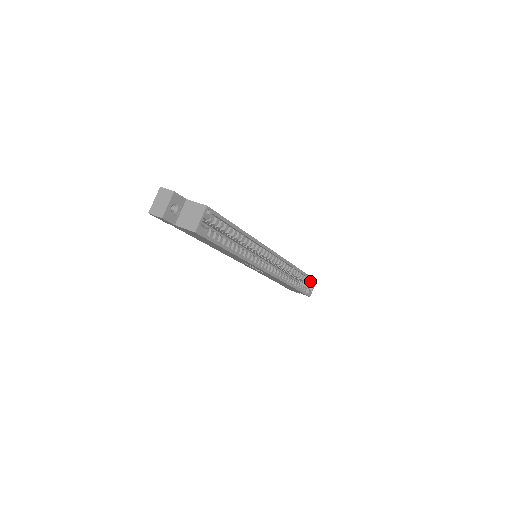
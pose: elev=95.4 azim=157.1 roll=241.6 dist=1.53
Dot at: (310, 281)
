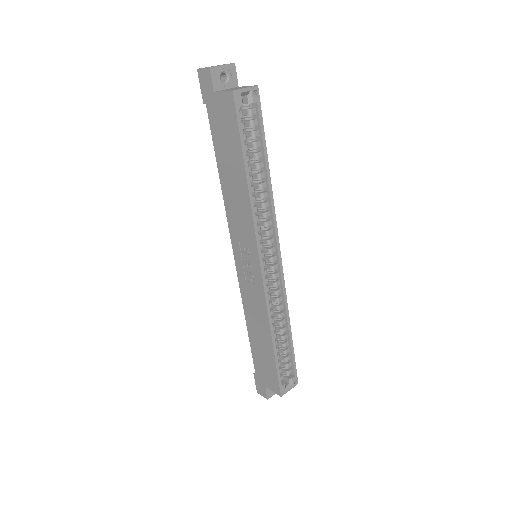
Dot at: (291, 375)
